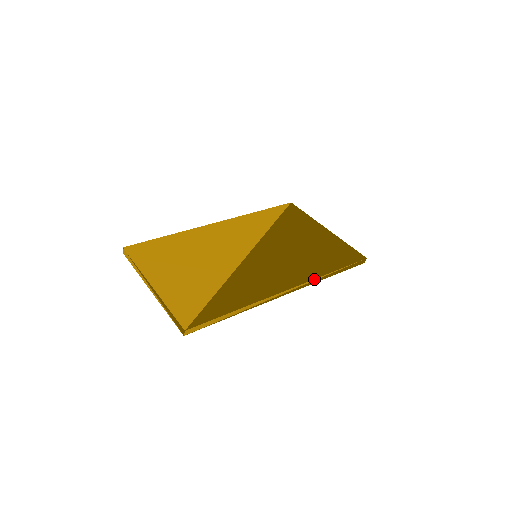
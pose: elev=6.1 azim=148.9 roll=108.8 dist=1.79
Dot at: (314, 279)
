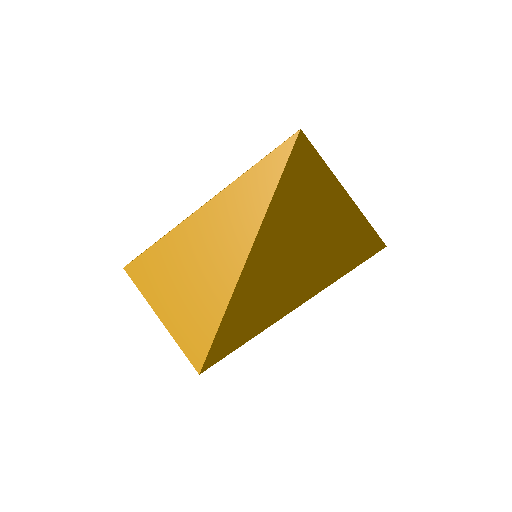
Dot at: occluded
